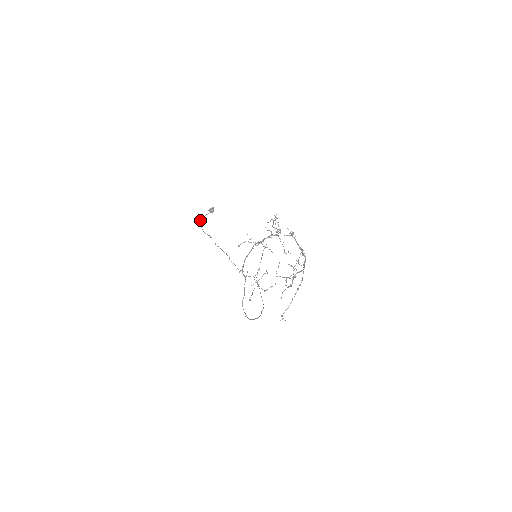
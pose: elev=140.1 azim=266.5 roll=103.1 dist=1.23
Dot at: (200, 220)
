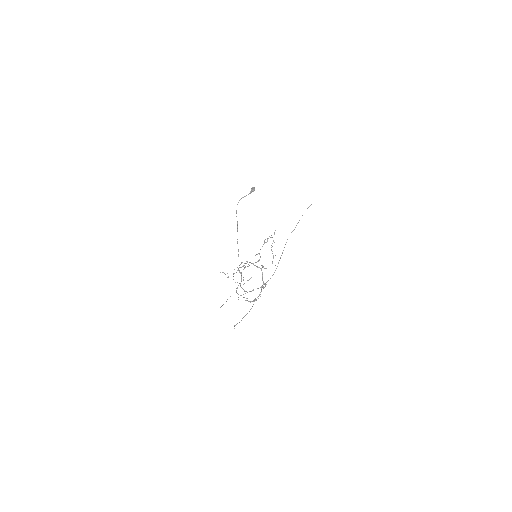
Dot at: occluded
